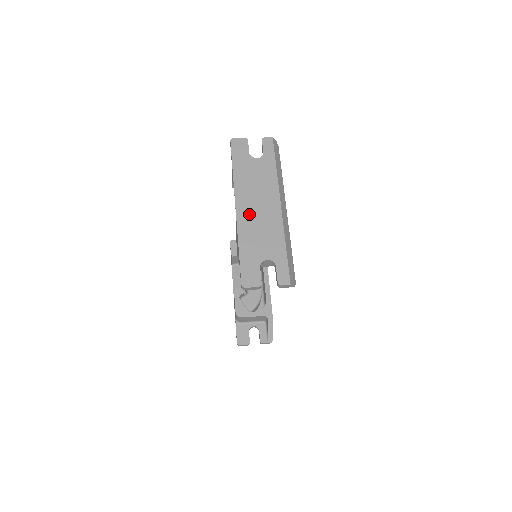
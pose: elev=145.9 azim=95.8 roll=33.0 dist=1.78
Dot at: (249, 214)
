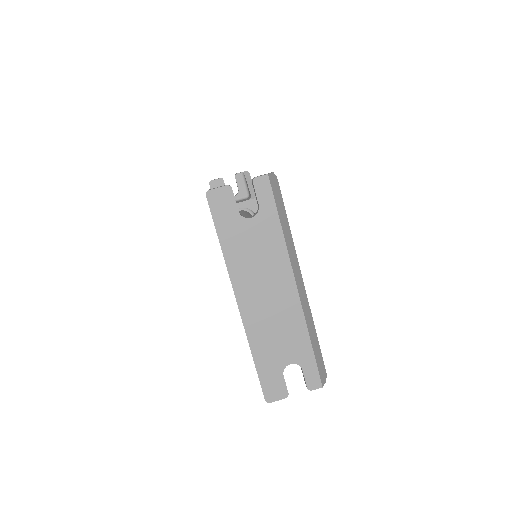
Dot at: (257, 309)
